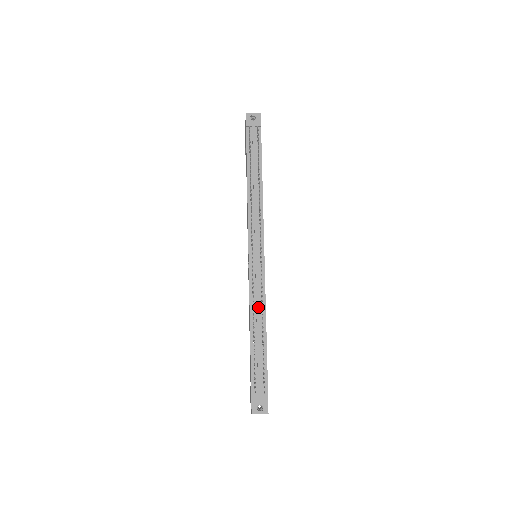
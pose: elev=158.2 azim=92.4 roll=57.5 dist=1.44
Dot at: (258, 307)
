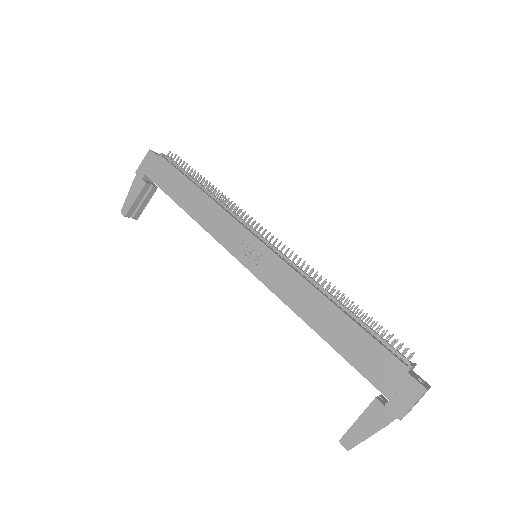
Dot at: (317, 282)
